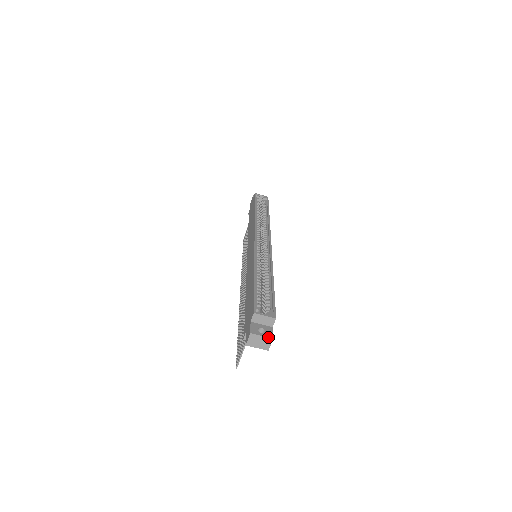
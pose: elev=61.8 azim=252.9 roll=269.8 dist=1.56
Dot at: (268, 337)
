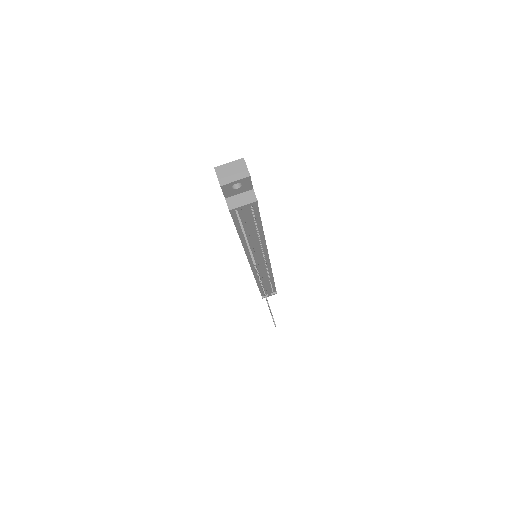
Dot at: (237, 161)
